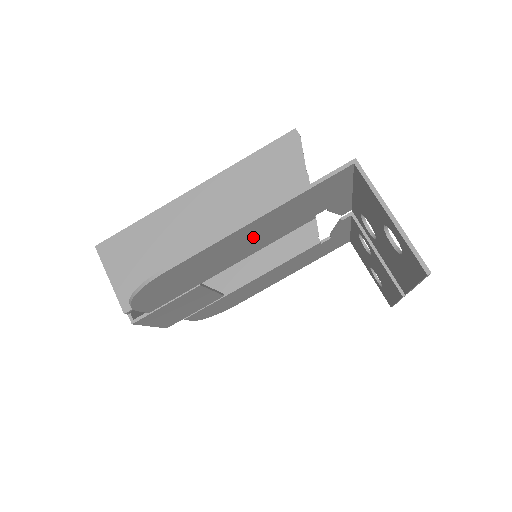
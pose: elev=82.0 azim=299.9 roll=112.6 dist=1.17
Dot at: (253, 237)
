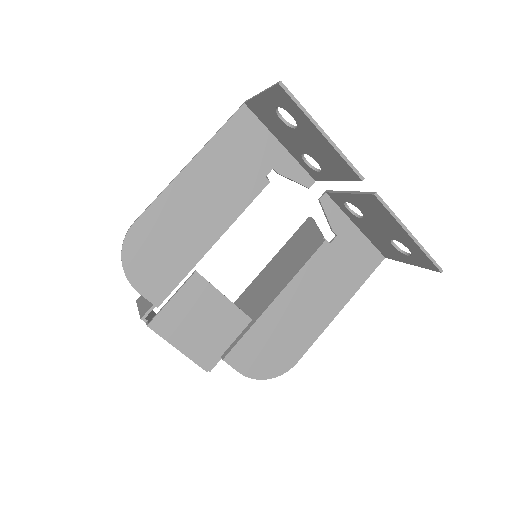
Dot at: (207, 193)
